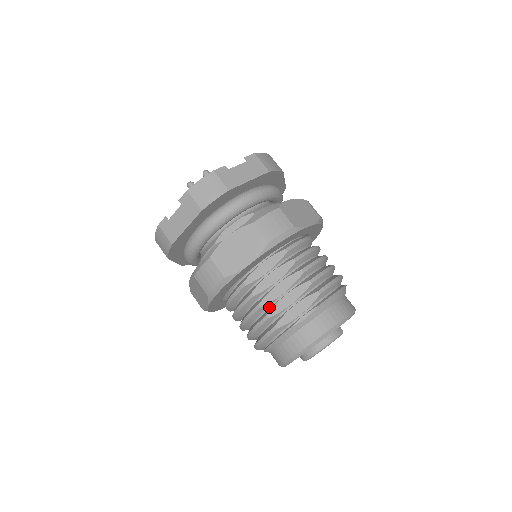
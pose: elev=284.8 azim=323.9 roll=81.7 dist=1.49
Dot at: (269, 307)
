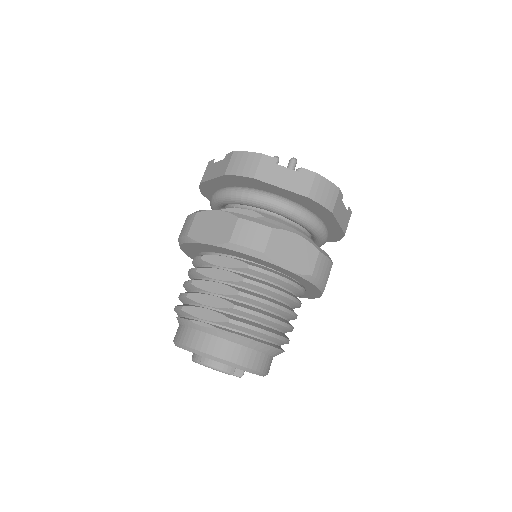
Dot at: (197, 291)
